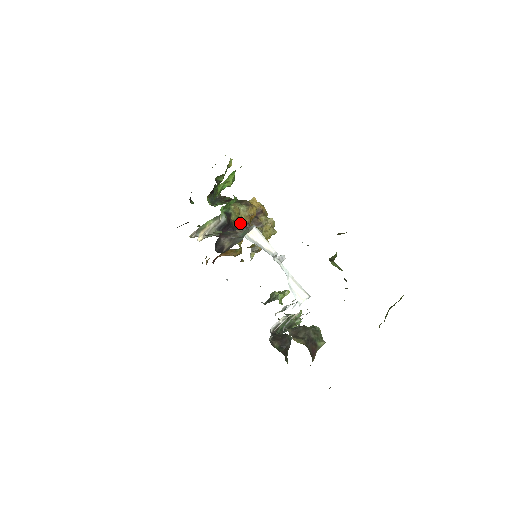
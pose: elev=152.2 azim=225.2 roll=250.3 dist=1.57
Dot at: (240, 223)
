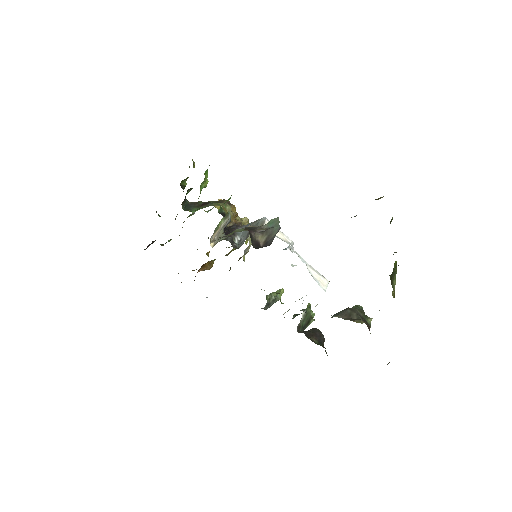
Dot at: (228, 225)
